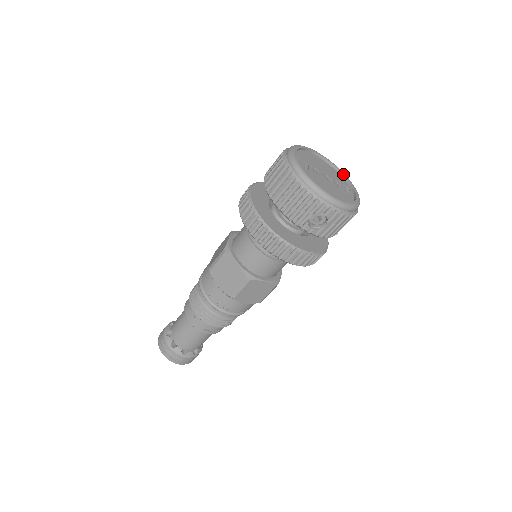
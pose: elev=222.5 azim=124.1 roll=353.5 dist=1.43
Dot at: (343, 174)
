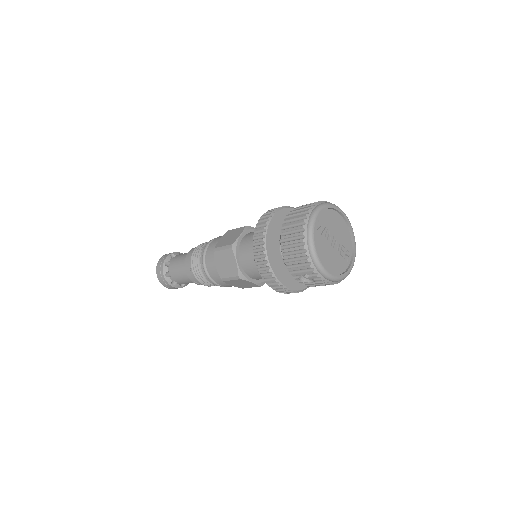
Dot at: (353, 237)
